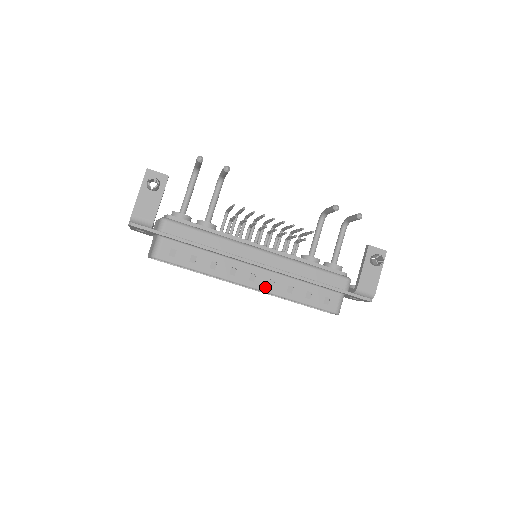
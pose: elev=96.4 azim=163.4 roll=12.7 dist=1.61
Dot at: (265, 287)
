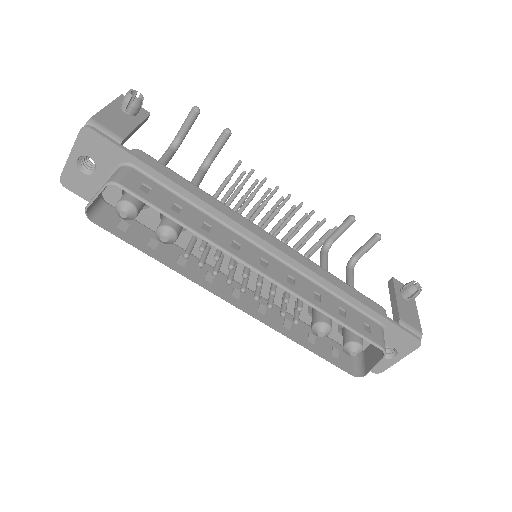
Dot at: (283, 281)
